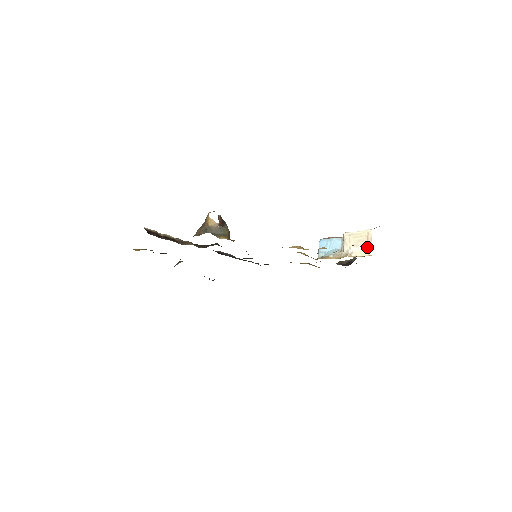
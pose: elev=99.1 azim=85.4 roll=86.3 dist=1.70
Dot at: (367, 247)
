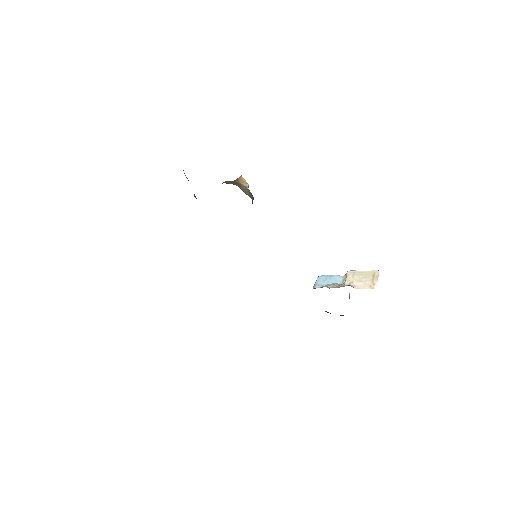
Dot at: (372, 282)
